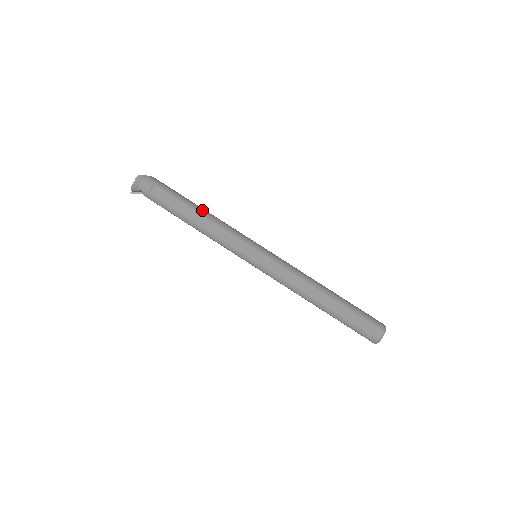
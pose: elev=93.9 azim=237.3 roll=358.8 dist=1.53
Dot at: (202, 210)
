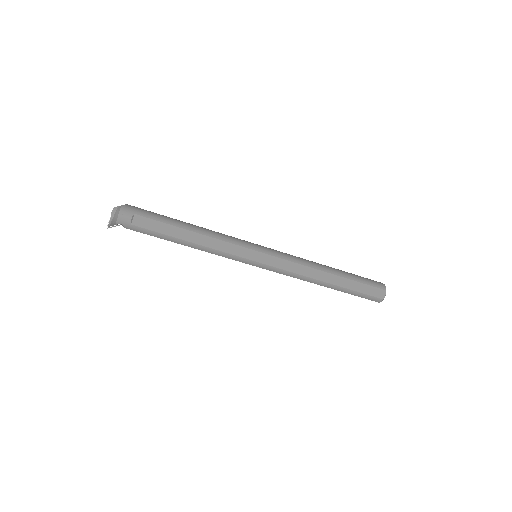
Dot at: (192, 226)
